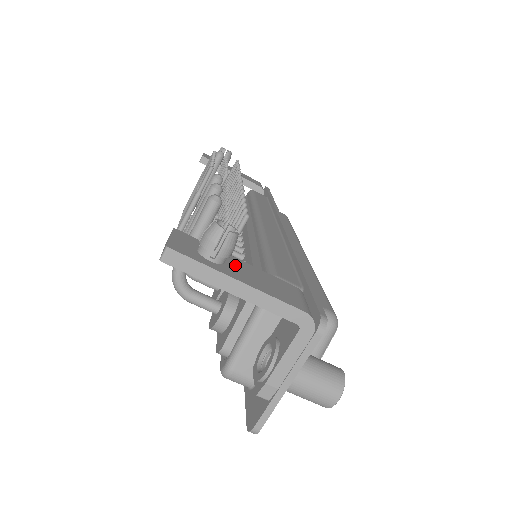
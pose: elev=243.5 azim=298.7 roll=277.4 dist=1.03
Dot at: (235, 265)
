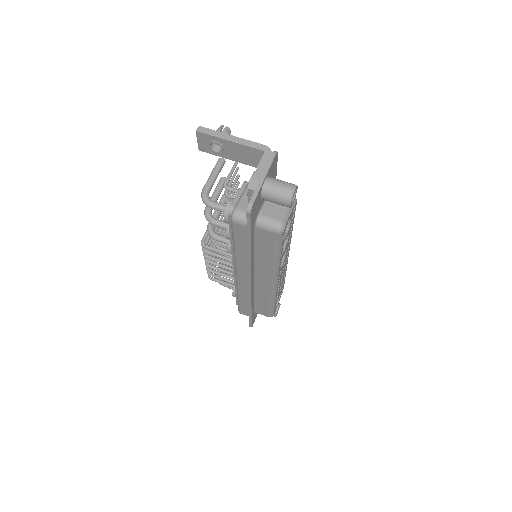
Dot at: occluded
